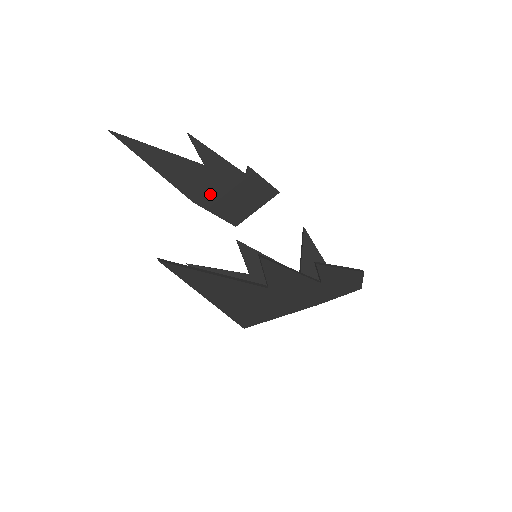
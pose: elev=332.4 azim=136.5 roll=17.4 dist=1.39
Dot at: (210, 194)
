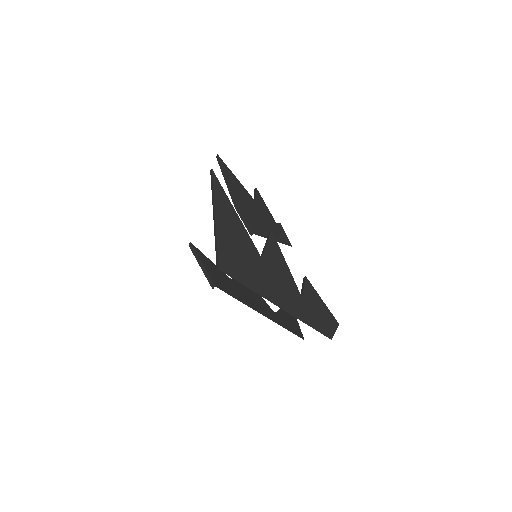
Dot at: (249, 211)
